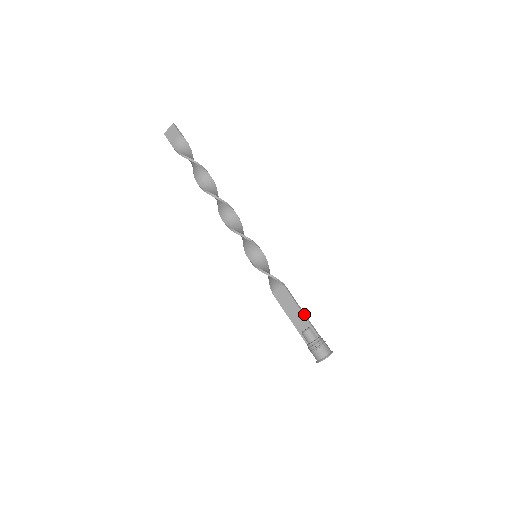
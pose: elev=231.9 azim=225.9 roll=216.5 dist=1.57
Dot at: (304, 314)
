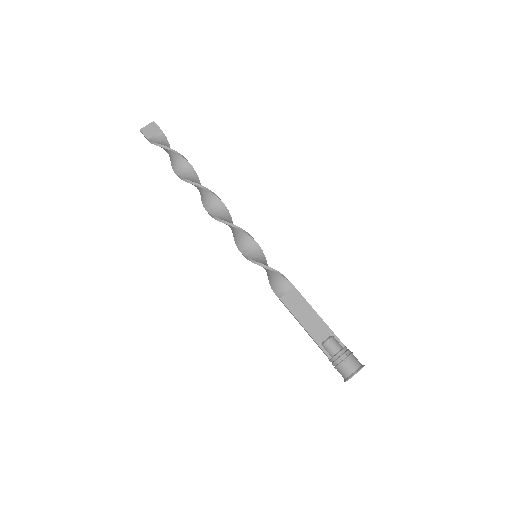
Dot at: (322, 320)
